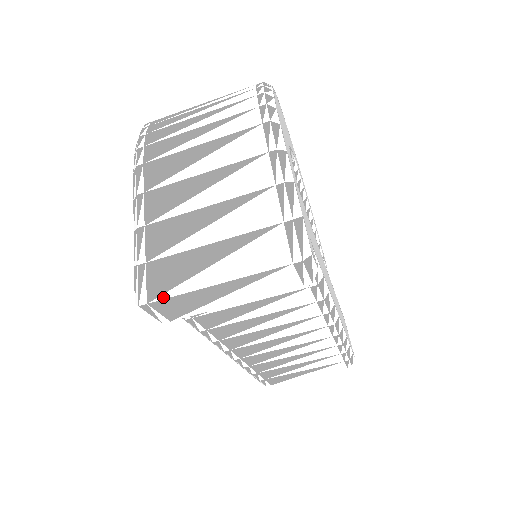
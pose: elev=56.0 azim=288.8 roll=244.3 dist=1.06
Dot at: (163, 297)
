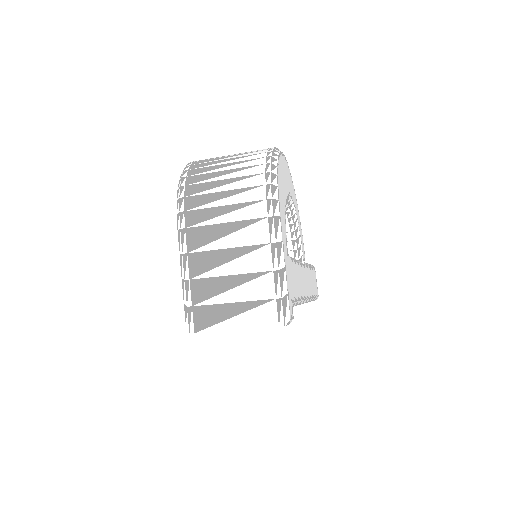
Dot at: (204, 331)
